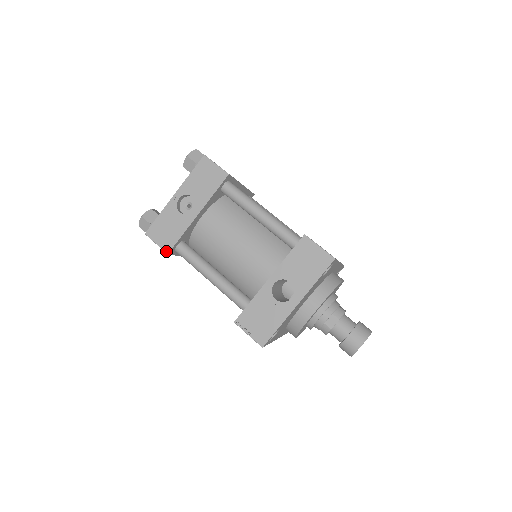
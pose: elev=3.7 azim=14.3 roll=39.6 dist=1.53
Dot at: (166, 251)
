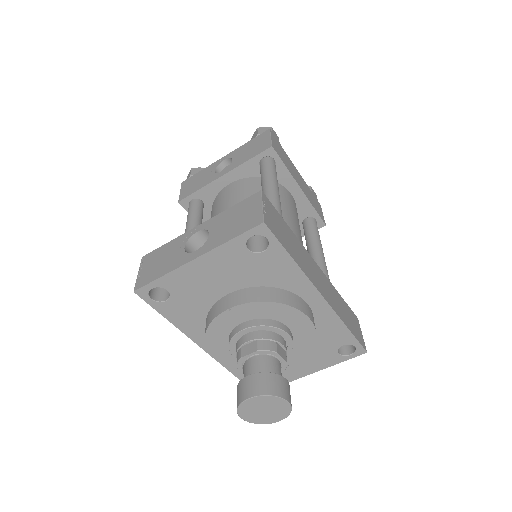
Dot at: (180, 199)
